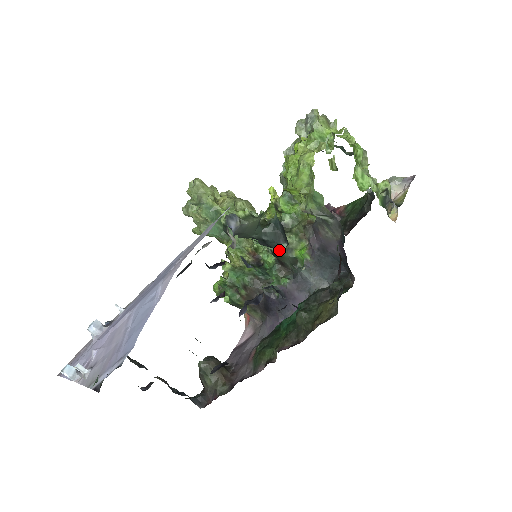
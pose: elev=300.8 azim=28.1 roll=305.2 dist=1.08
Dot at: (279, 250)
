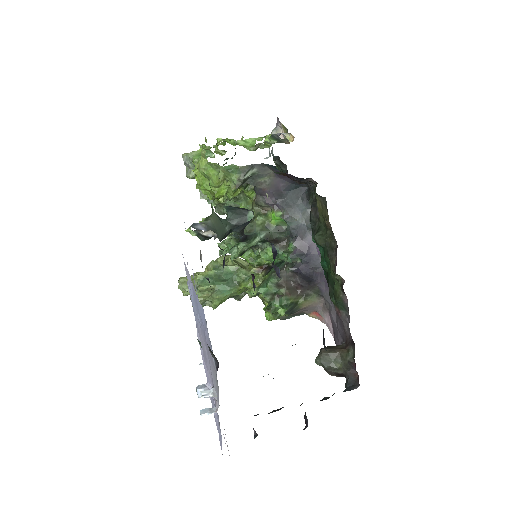
Dot at: (262, 234)
